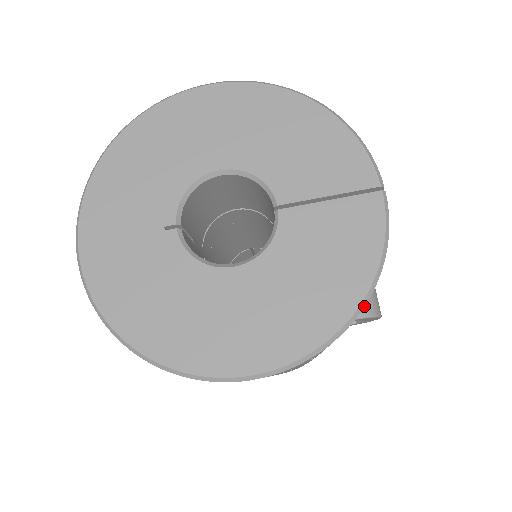
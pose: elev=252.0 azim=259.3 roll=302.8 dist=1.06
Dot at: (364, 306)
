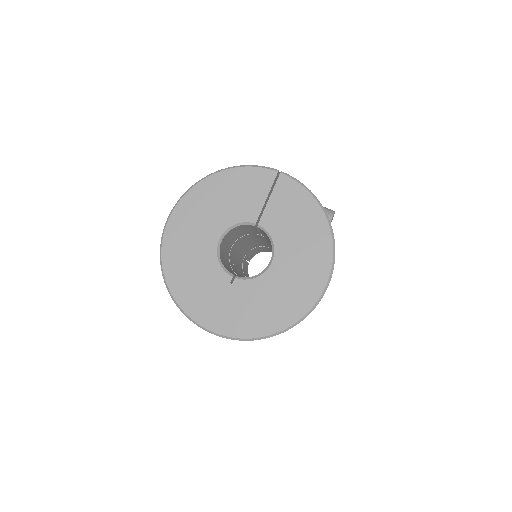
Dot at: (327, 216)
